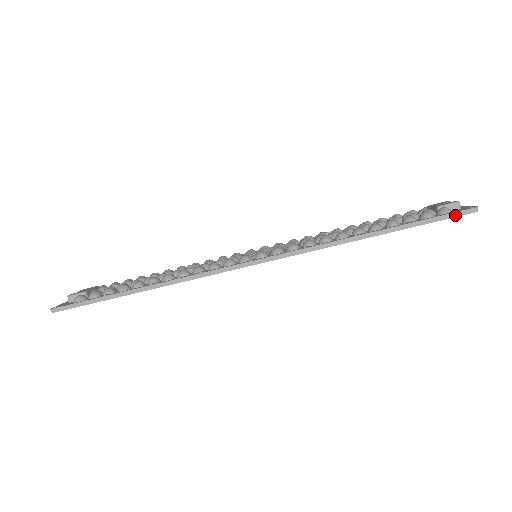
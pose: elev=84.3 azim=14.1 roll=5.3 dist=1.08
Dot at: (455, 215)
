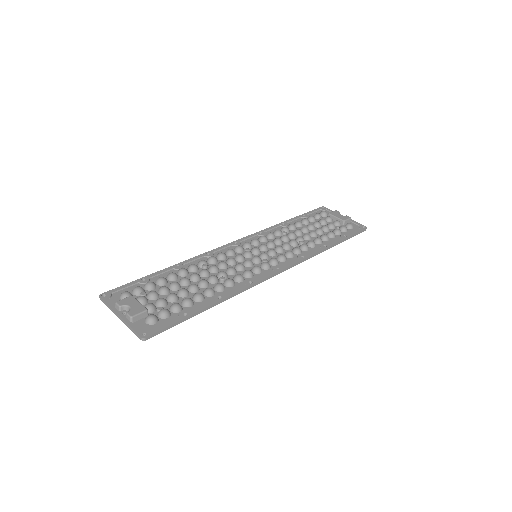
Dot at: (360, 232)
